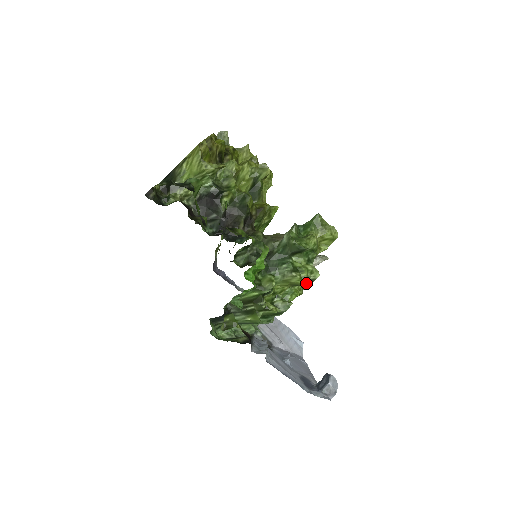
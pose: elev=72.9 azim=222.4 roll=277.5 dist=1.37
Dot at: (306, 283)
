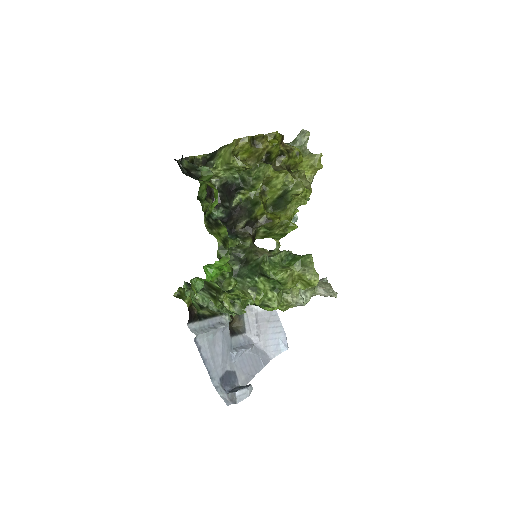
Dot at: (260, 305)
